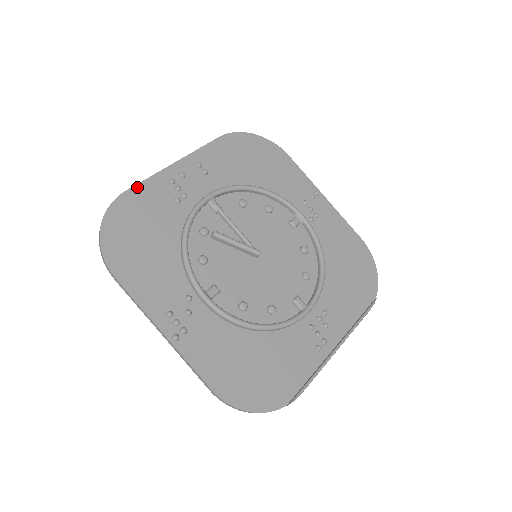
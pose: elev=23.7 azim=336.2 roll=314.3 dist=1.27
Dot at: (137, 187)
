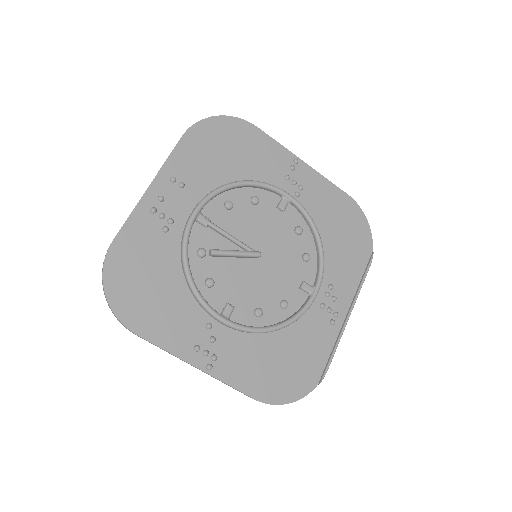
Dot at: (122, 232)
